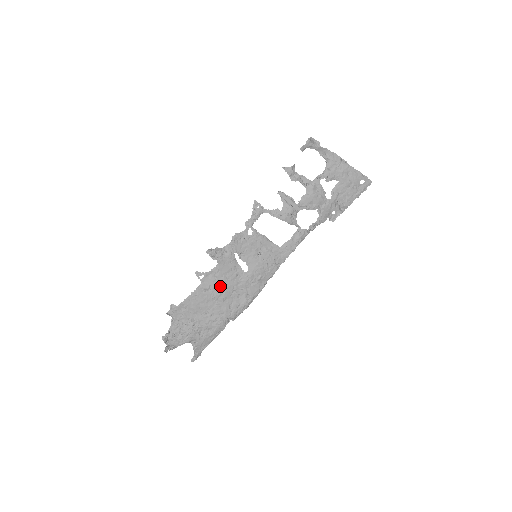
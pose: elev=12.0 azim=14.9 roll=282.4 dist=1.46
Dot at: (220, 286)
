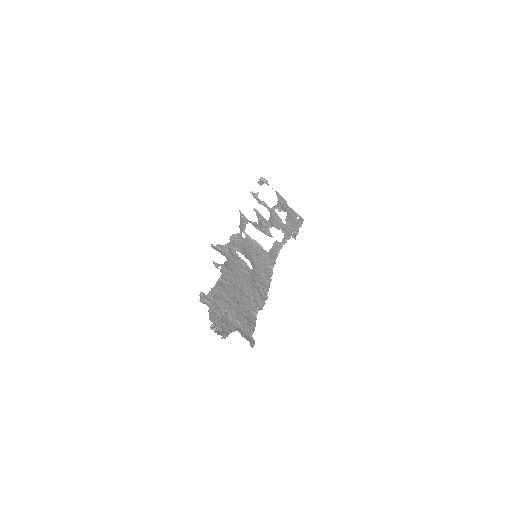
Dot at: (237, 279)
